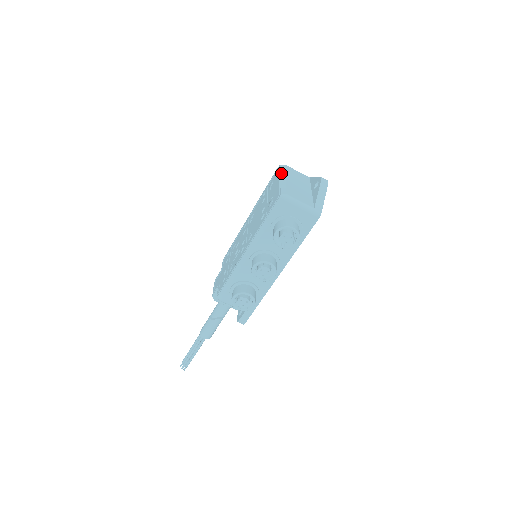
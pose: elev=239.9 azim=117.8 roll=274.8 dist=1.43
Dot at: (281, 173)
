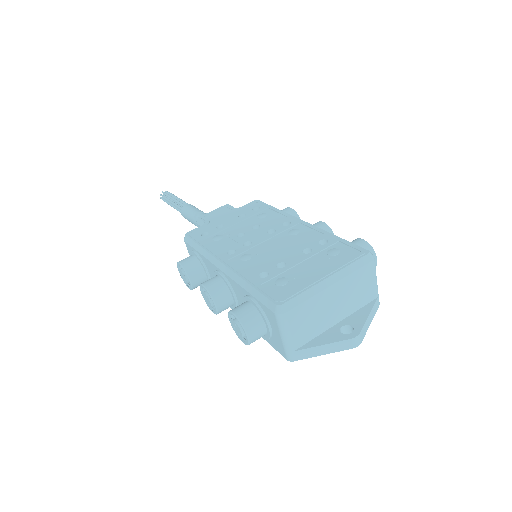
Dot at: (344, 270)
